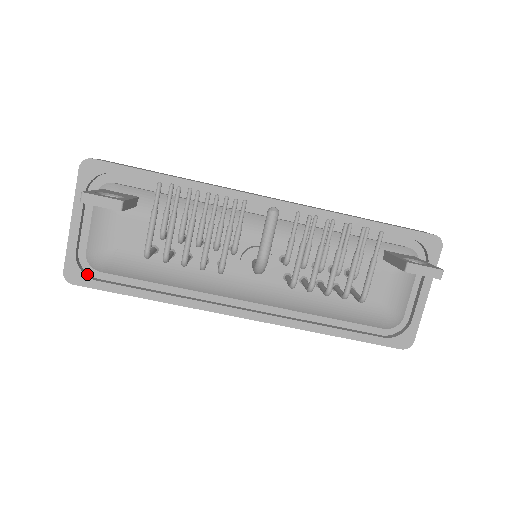
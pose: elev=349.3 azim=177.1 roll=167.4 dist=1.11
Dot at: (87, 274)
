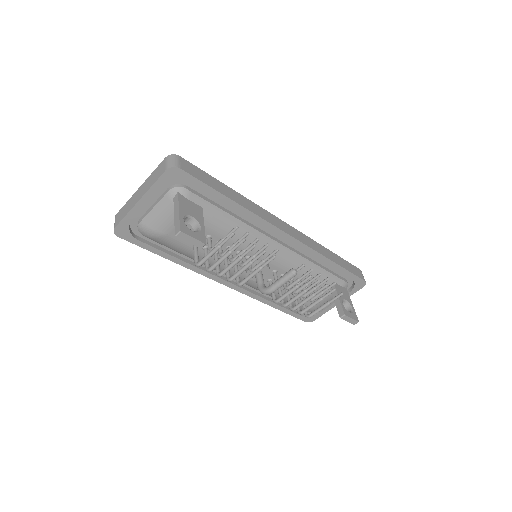
Dot at: (132, 232)
